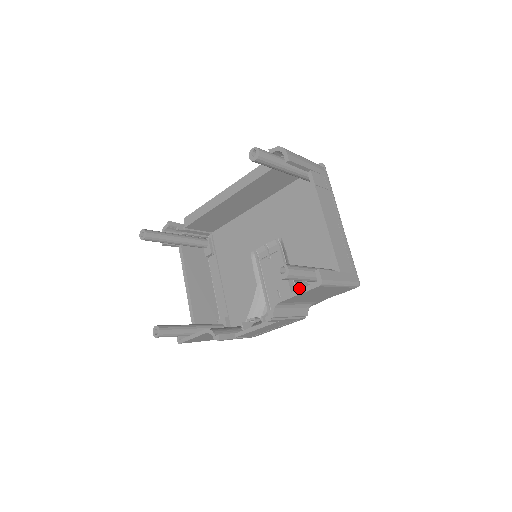
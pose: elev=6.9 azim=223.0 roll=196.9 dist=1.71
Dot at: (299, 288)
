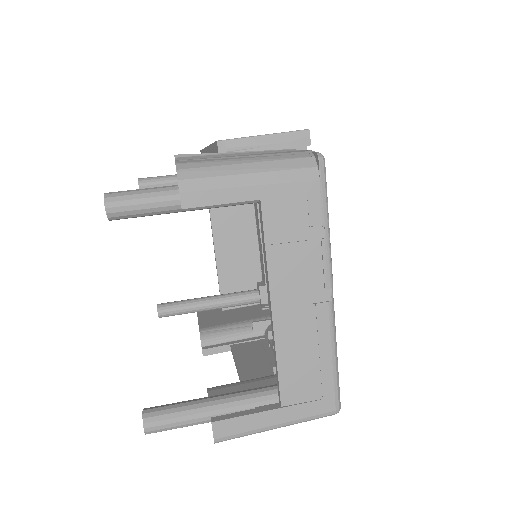
Dot at: occluded
